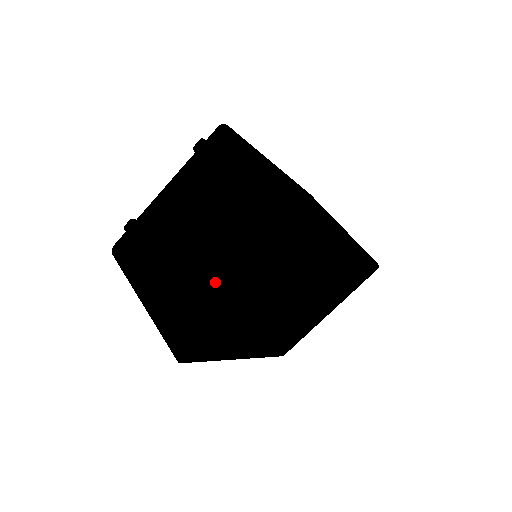
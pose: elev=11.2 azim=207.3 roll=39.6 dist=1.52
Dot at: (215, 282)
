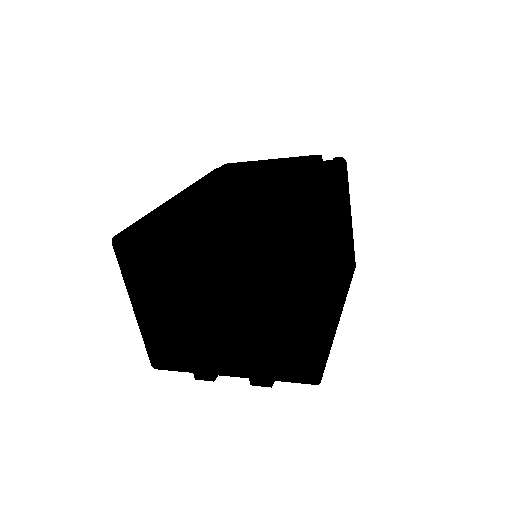
Dot at: (210, 347)
